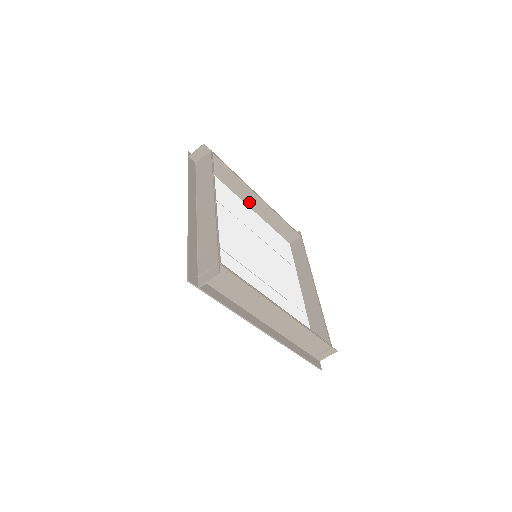
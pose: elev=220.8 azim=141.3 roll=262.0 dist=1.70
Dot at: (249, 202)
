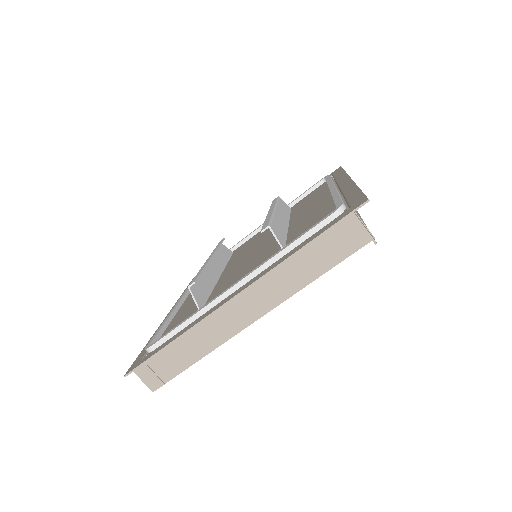
Dot at: occluded
